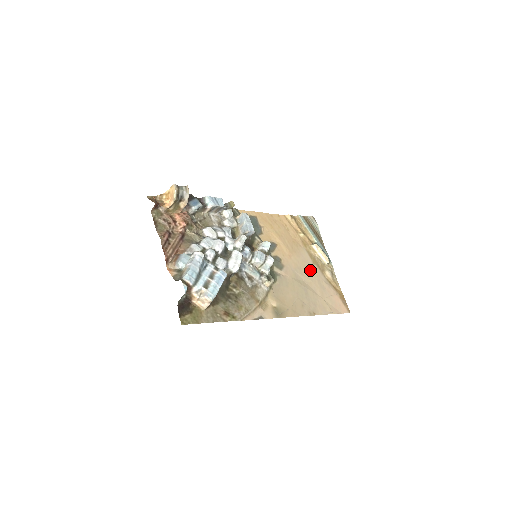
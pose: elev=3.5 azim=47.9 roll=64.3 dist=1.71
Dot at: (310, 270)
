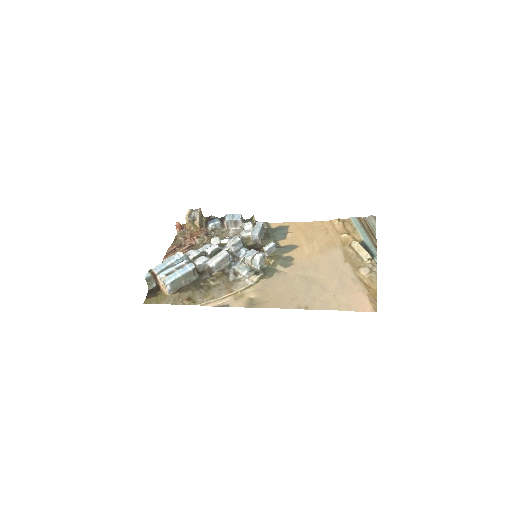
Dot at: (333, 268)
